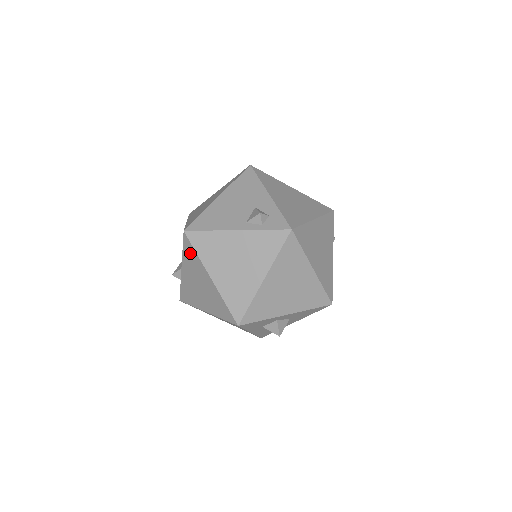
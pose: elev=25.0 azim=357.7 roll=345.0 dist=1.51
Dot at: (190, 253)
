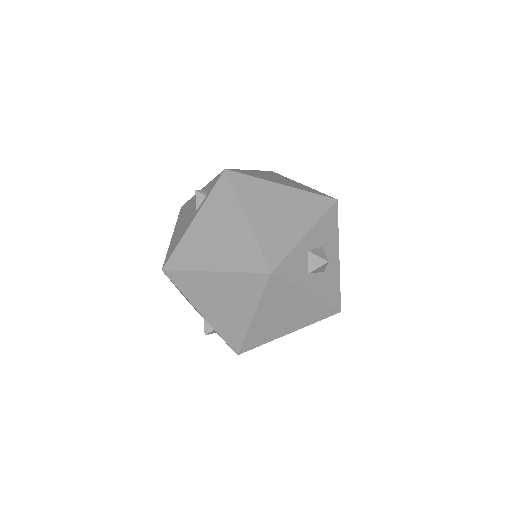
Dot at: (184, 282)
